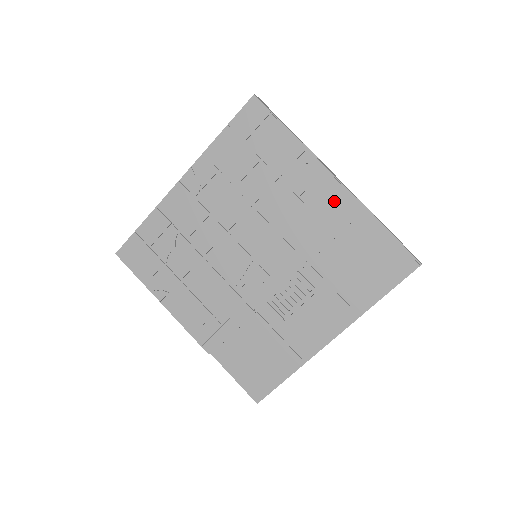
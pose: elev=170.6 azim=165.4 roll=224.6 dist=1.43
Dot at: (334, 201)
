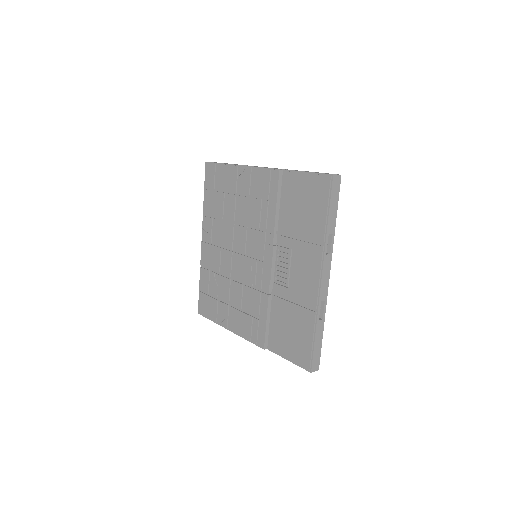
Dot at: (264, 182)
